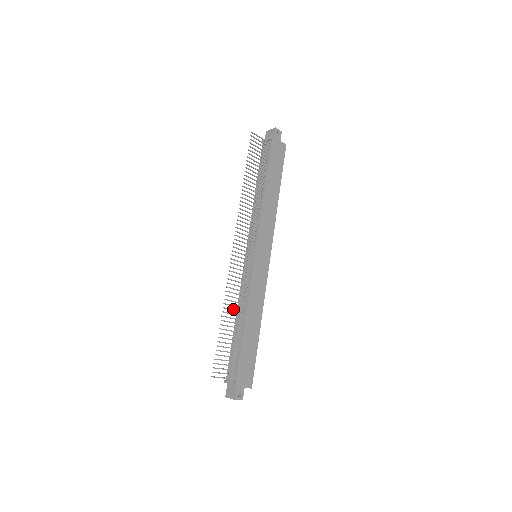
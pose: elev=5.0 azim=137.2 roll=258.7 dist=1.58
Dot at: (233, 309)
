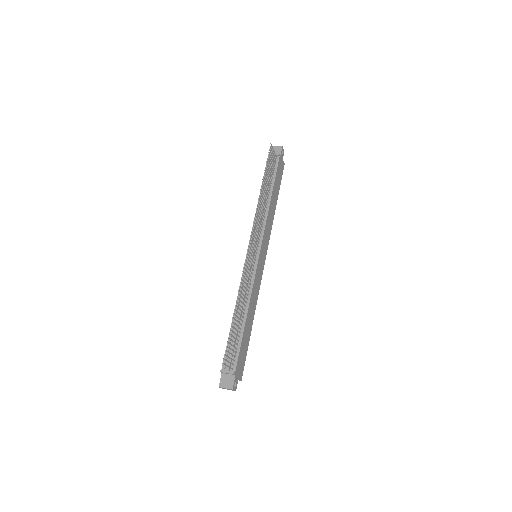
Dot at: occluded
